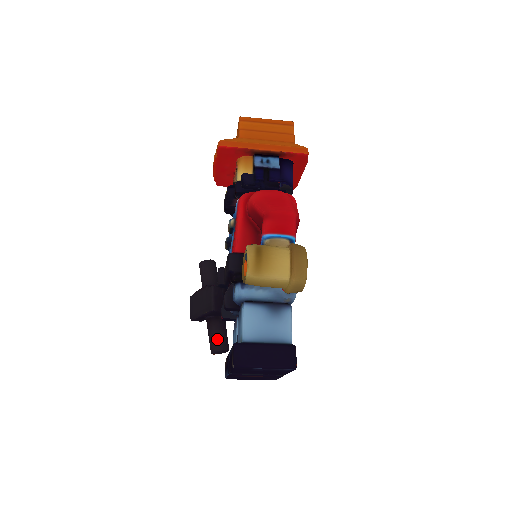
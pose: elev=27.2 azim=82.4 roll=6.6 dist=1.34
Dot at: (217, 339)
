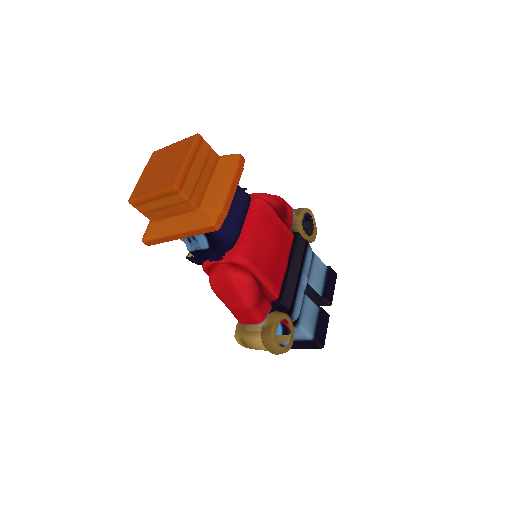
Dot at: occluded
